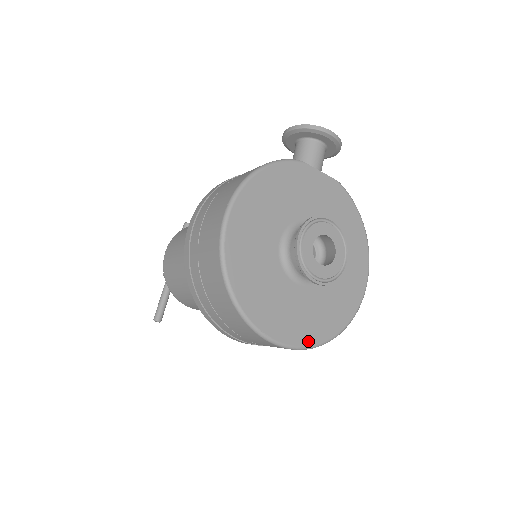
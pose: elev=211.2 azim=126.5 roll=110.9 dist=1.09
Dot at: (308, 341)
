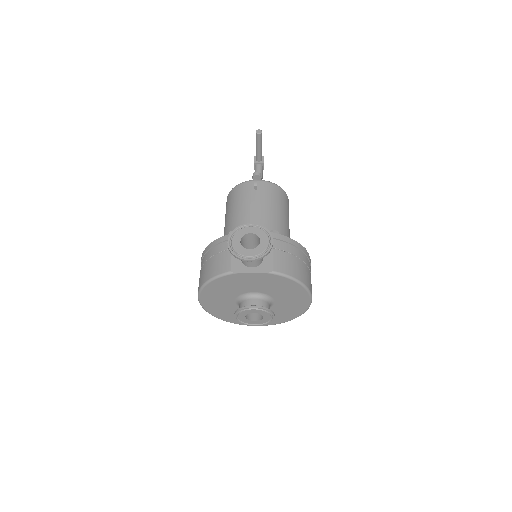
Dot at: (271, 324)
